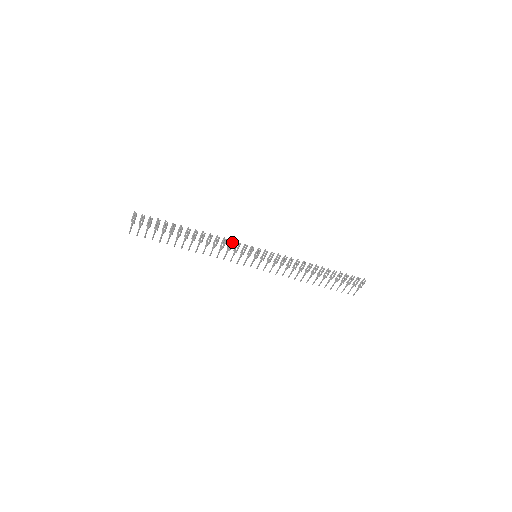
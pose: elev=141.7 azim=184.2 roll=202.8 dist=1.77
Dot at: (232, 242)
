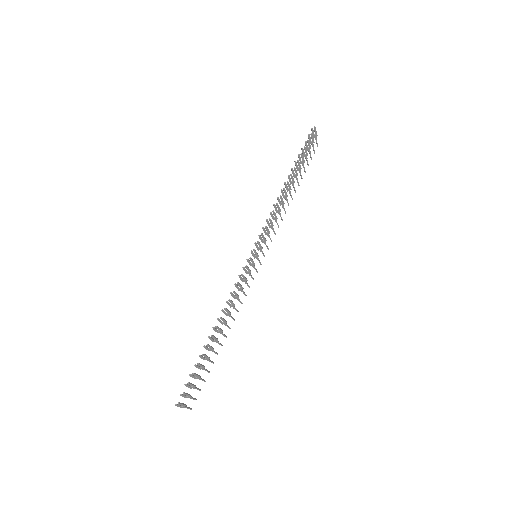
Dot at: (238, 284)
